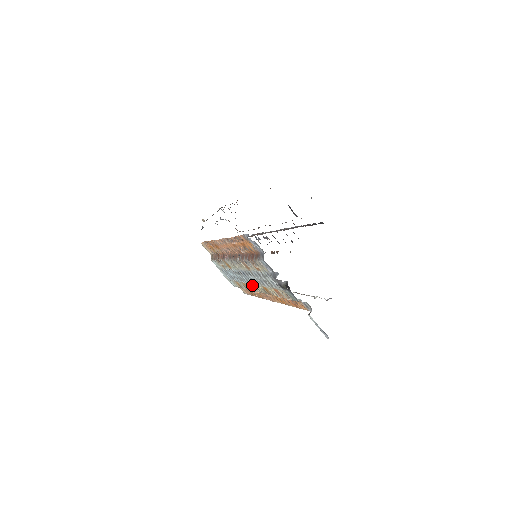
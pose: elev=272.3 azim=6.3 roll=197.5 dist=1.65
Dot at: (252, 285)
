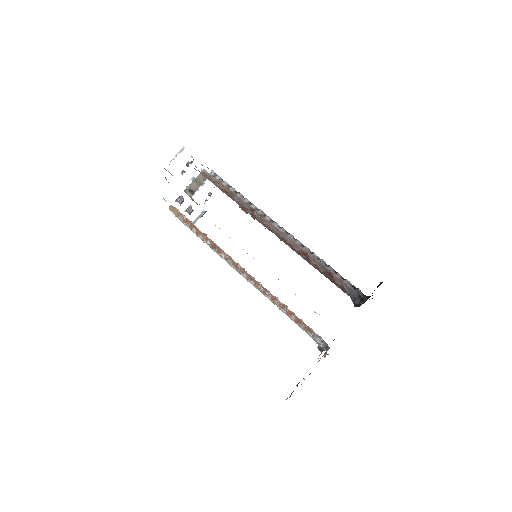
Dot at: occluded
